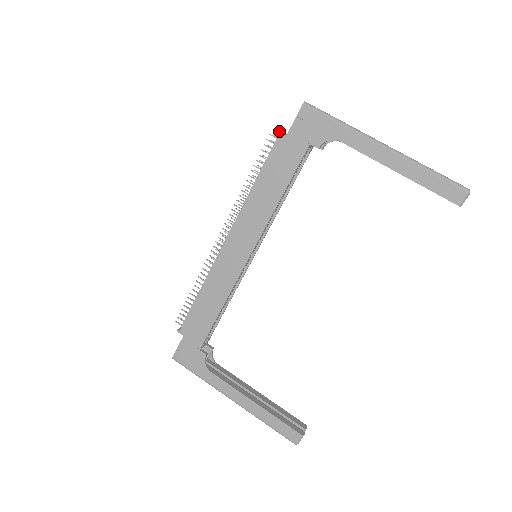
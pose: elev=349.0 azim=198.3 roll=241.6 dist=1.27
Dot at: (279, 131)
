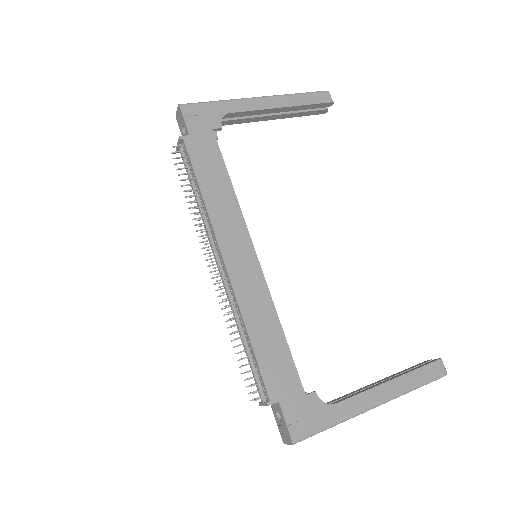
Dot at: (180, 136)
